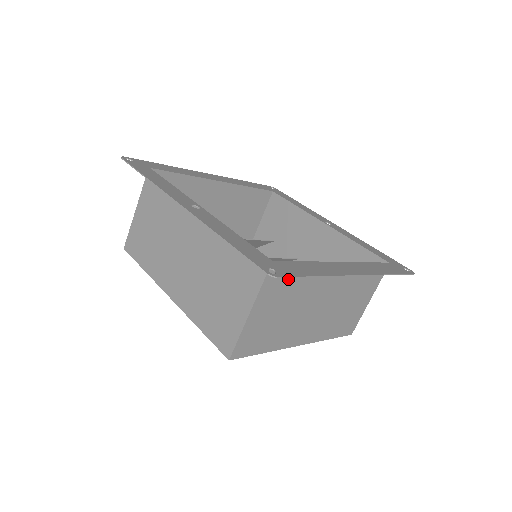
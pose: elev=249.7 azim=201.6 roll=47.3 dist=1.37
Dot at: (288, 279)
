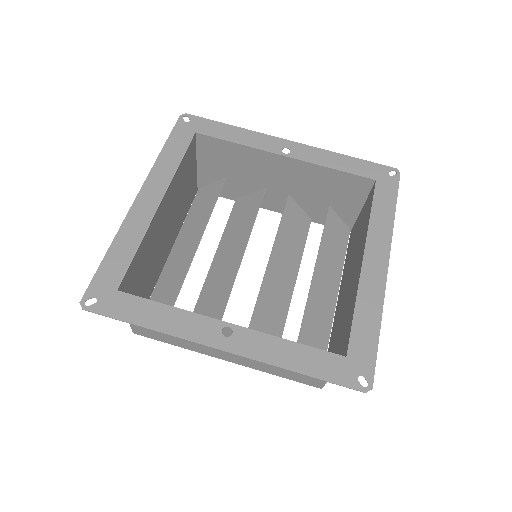
Dot at: (347, 332)
